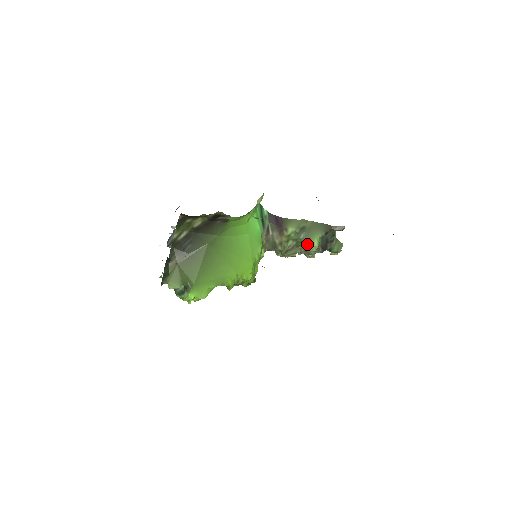
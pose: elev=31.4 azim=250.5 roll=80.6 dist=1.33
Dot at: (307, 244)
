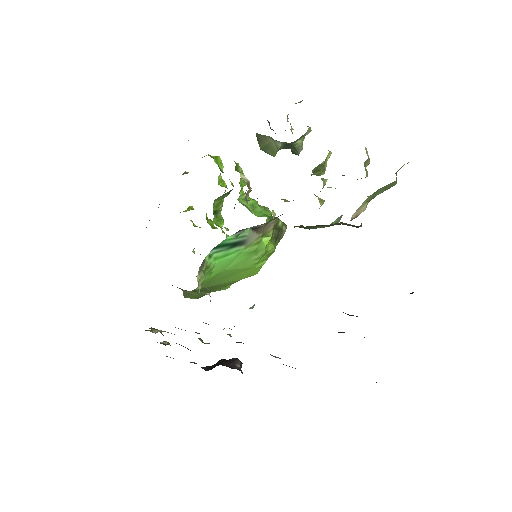
Dot at: occluded
